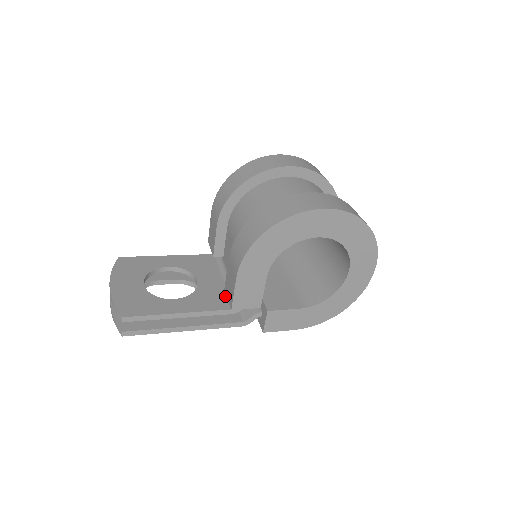
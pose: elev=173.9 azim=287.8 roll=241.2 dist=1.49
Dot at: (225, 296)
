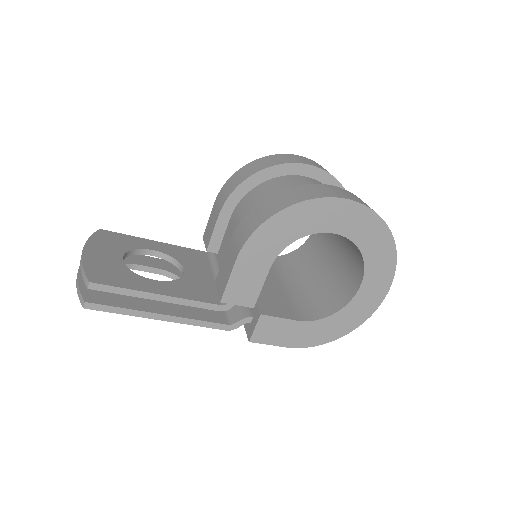
Dot at: (213, 291)
